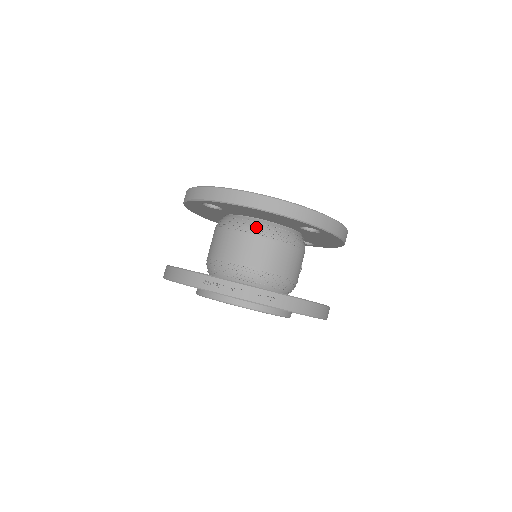
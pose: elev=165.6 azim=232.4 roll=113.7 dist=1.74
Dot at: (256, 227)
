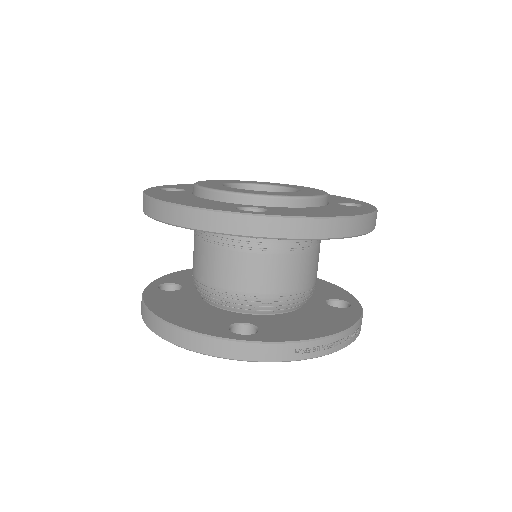
Dot at: (300, 240)
